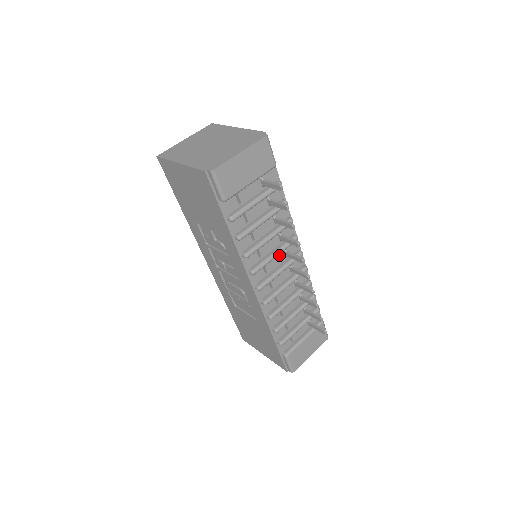
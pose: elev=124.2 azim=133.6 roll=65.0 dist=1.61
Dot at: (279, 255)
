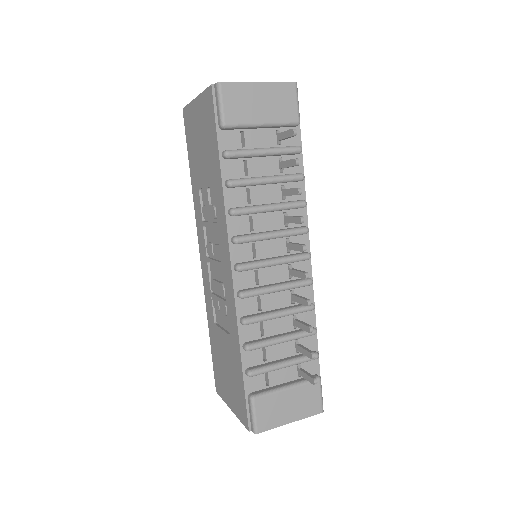
Dot at: (278, 243)
